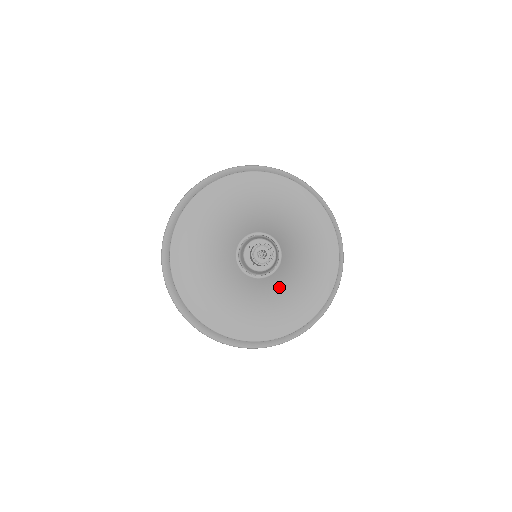
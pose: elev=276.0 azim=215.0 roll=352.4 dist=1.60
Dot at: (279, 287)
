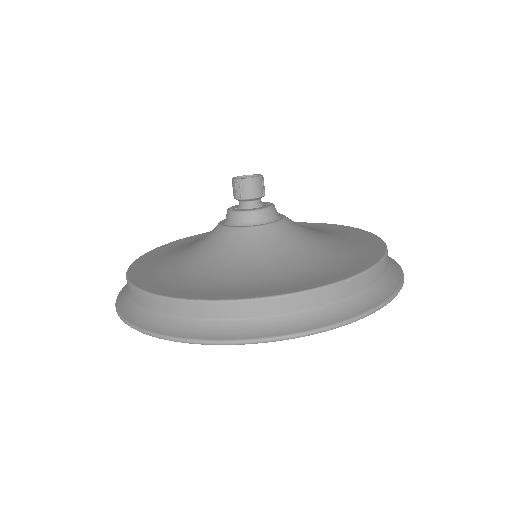
Dot at: (252, 252)
